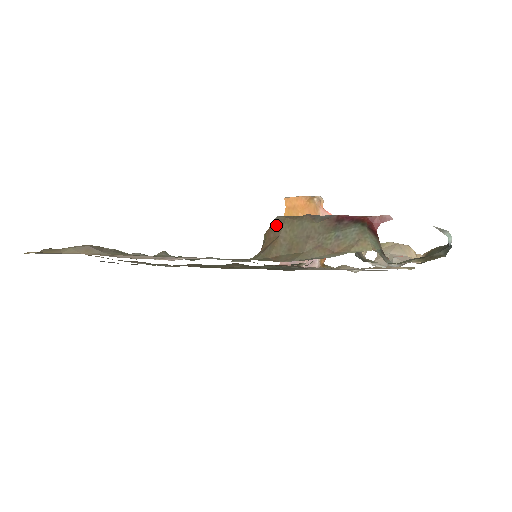
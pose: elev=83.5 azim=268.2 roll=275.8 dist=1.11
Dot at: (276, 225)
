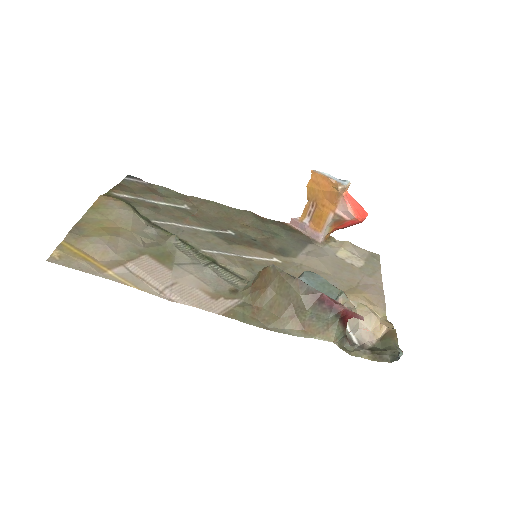
Dot at: (270, 273)
